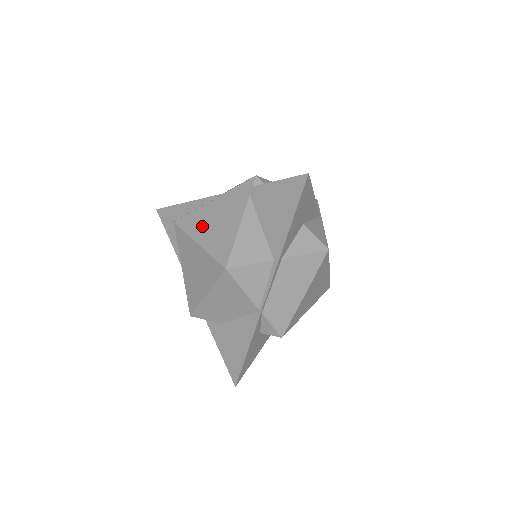
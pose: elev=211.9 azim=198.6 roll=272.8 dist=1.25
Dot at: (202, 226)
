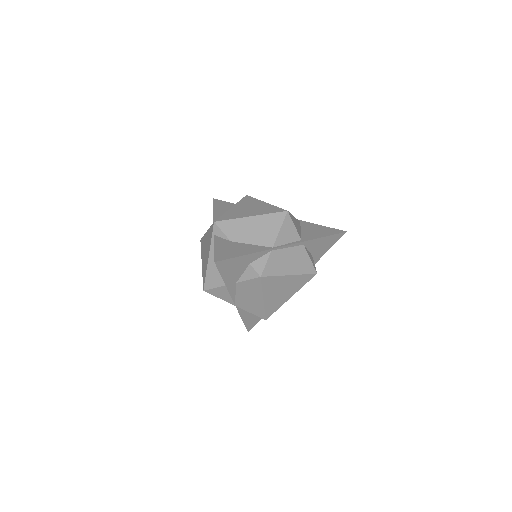
Dot at: occluded
